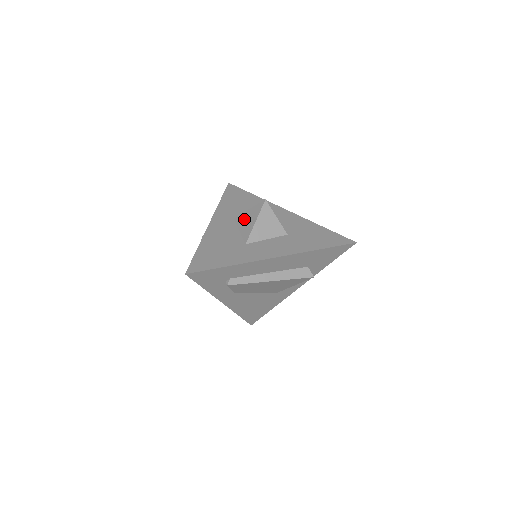
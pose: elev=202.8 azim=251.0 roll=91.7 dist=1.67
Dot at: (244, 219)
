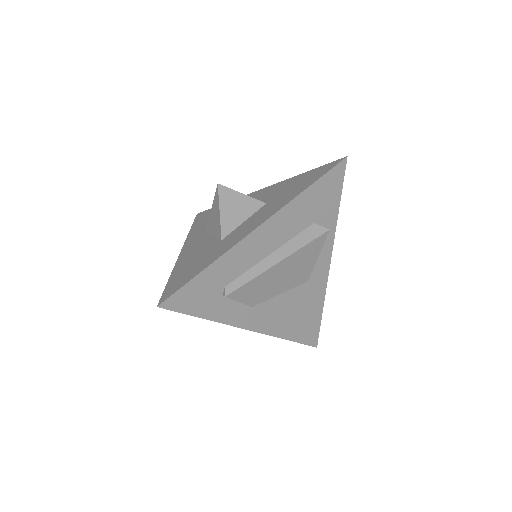
Dot at: (211, 221)
